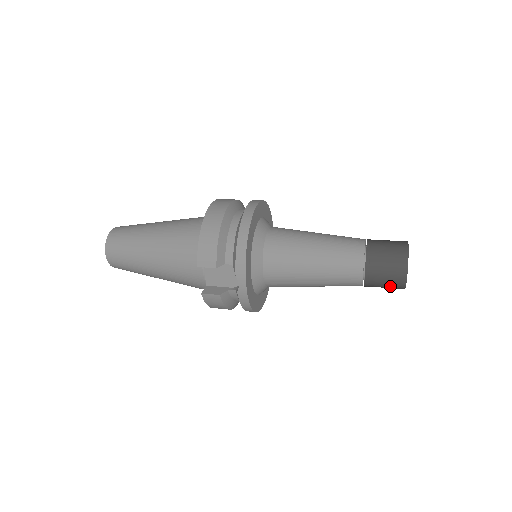
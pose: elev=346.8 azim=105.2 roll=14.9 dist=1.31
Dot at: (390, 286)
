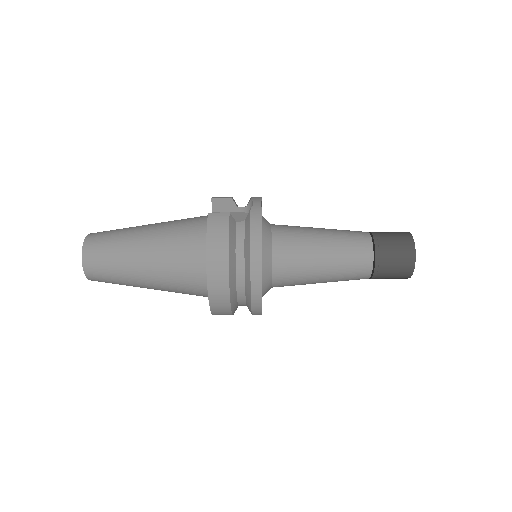
Dot at: (400, 246)
